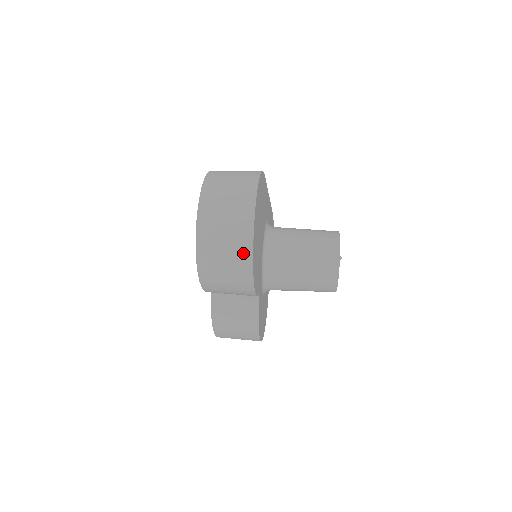
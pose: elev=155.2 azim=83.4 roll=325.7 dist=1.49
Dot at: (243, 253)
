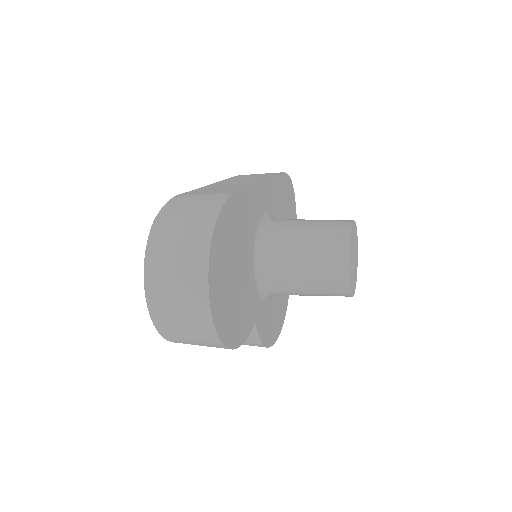
Dot at: (206, 334)
